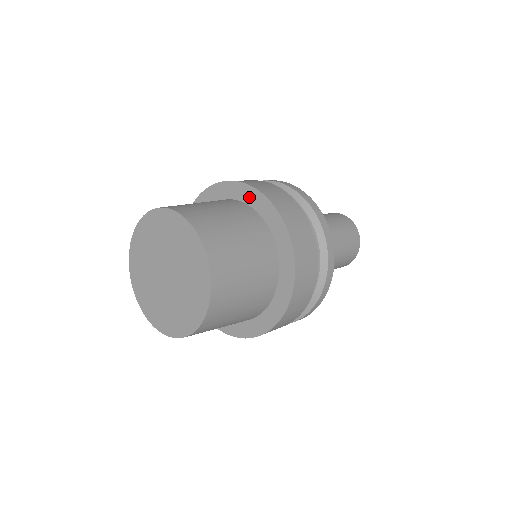
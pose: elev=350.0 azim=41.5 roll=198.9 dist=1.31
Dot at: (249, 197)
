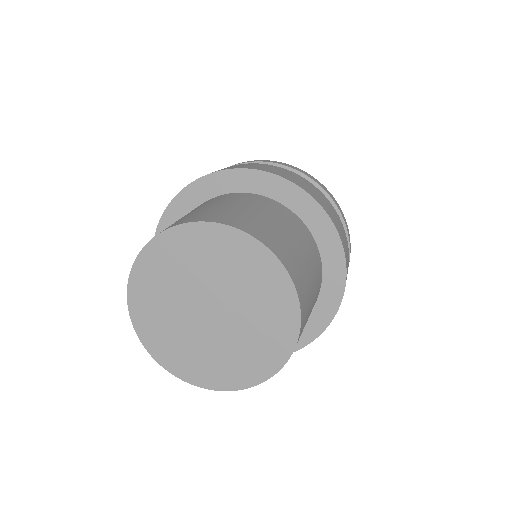
Dot at: (250, 183)
